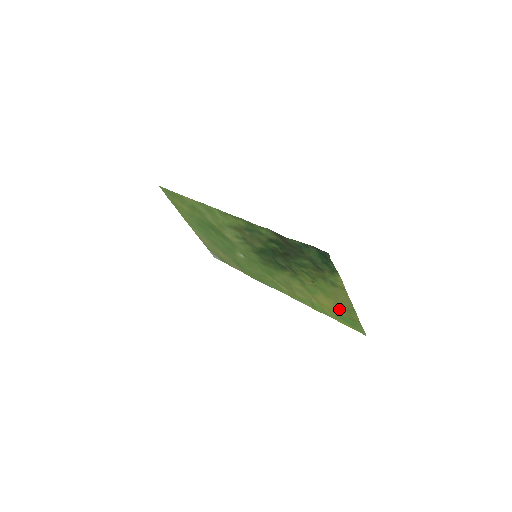
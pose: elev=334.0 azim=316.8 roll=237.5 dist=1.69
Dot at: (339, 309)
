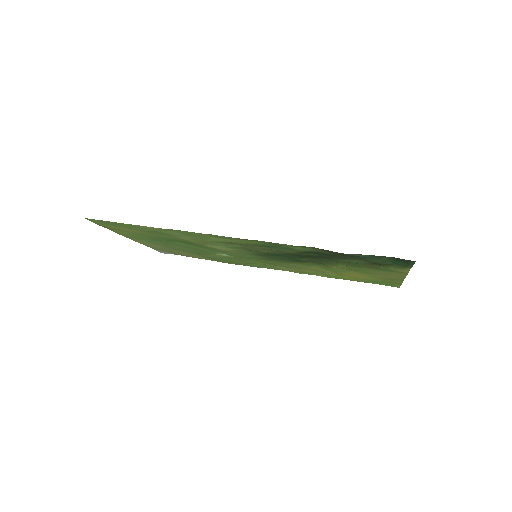
Dot at: (374, 278)
